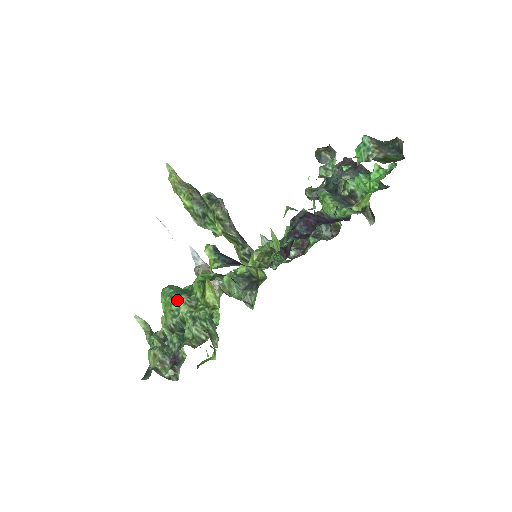
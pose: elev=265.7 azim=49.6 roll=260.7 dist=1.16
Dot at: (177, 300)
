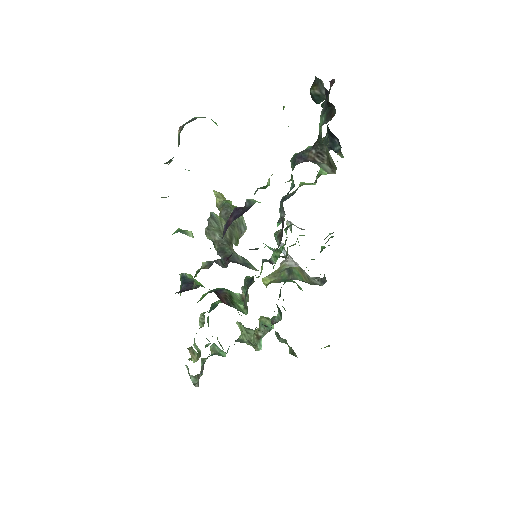
Dot at: (208, 316)
